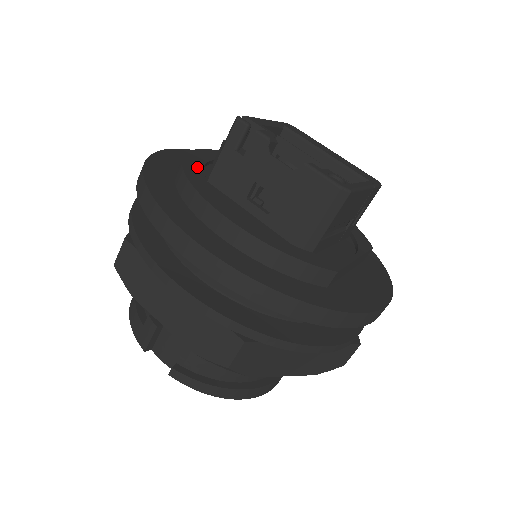
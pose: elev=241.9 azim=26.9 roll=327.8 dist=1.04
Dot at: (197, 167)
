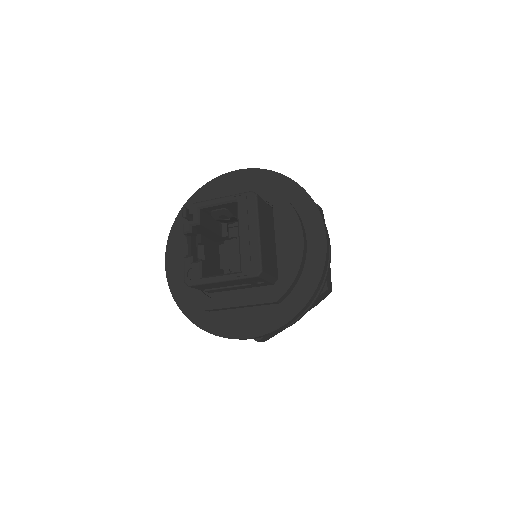
Dot at: occluded
